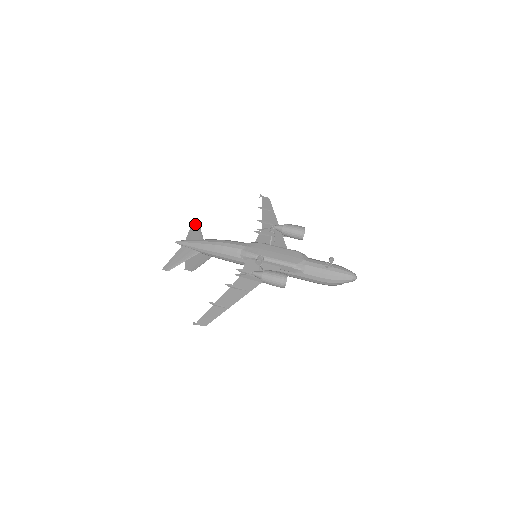
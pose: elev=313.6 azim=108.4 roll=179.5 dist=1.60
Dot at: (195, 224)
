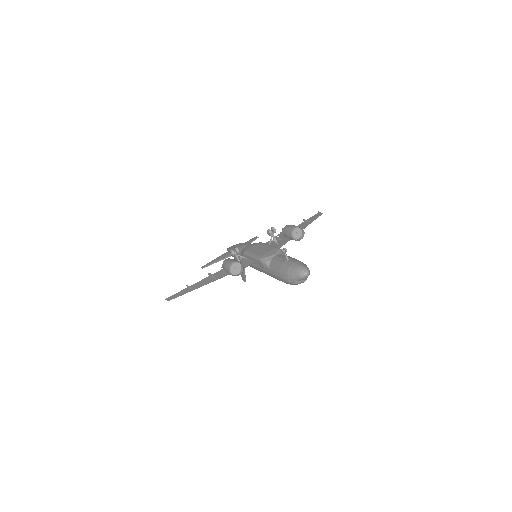
Dot at: (255, 238)
